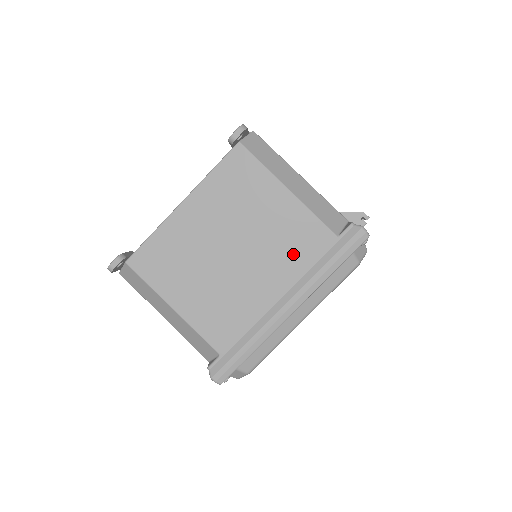
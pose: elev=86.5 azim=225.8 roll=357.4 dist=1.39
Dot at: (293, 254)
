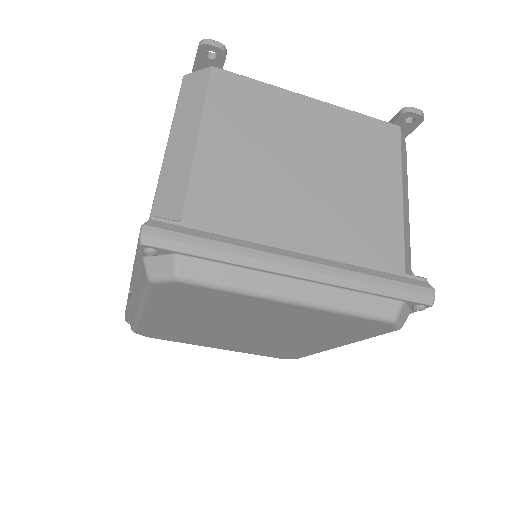
Dot at: (355, 237)
